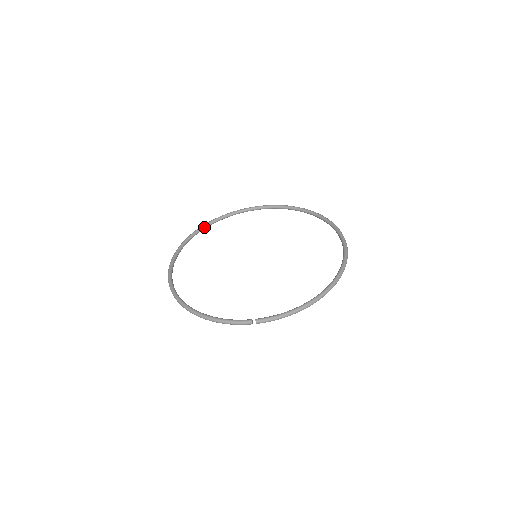
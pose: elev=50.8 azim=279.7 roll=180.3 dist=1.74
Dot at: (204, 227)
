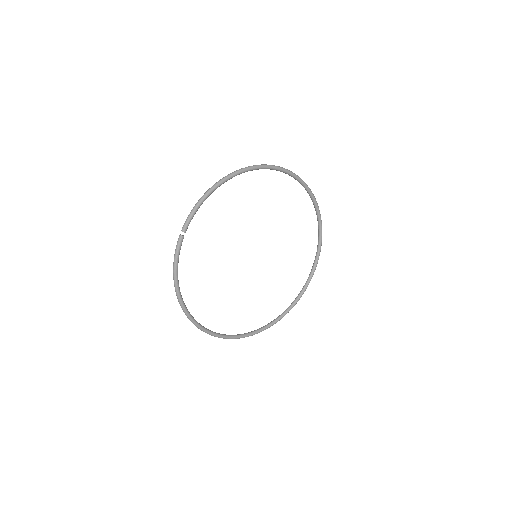
Dot at: (276, 319)
